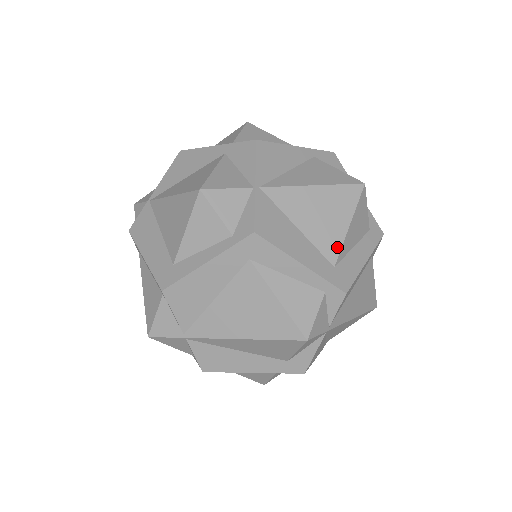
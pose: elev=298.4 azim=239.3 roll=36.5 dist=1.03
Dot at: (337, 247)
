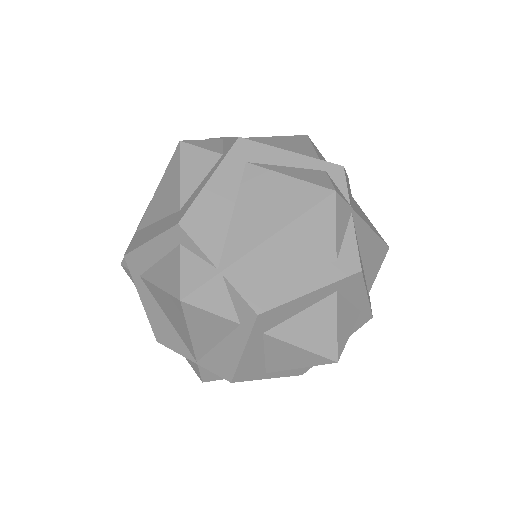
Dot at: (314, 155)
